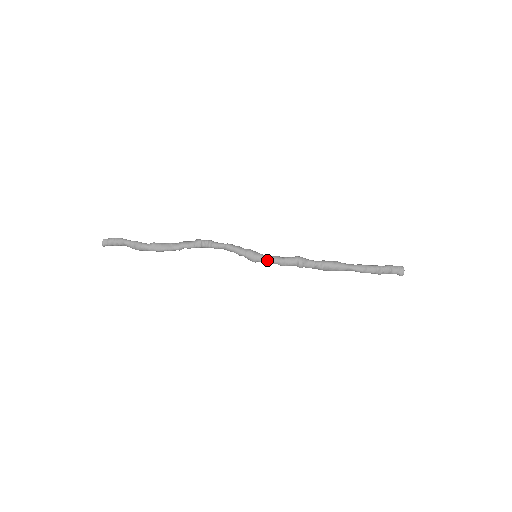
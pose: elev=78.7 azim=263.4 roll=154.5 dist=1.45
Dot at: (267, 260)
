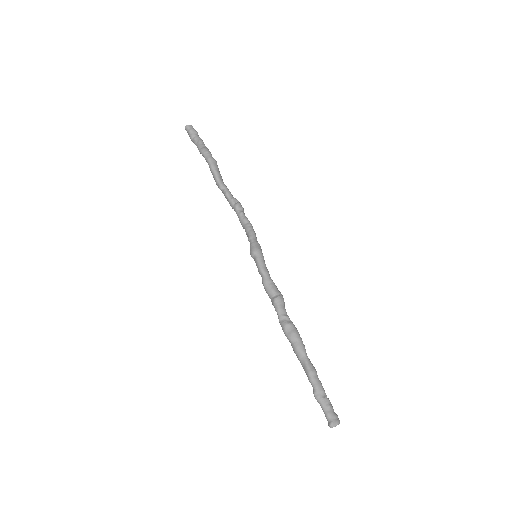
Dot at: (263, 263)
